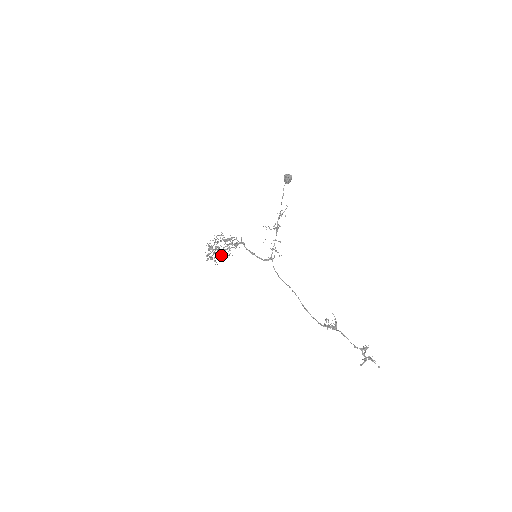
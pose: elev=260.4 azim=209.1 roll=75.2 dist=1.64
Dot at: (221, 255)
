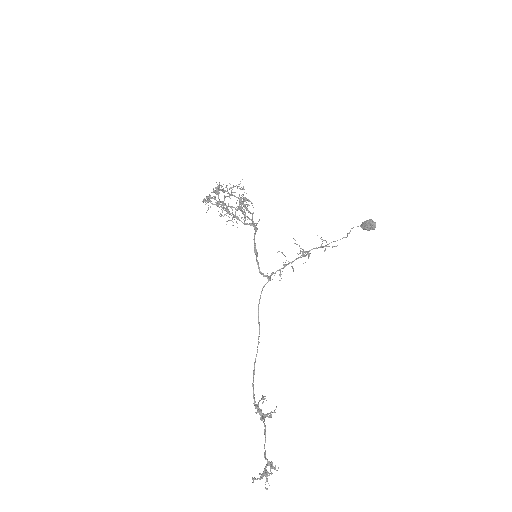
Dot at: occluded
